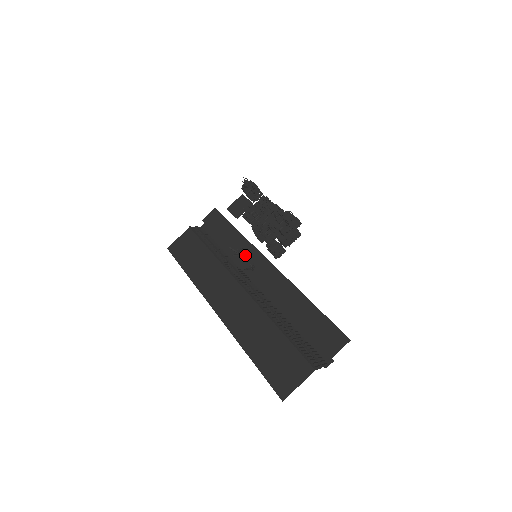
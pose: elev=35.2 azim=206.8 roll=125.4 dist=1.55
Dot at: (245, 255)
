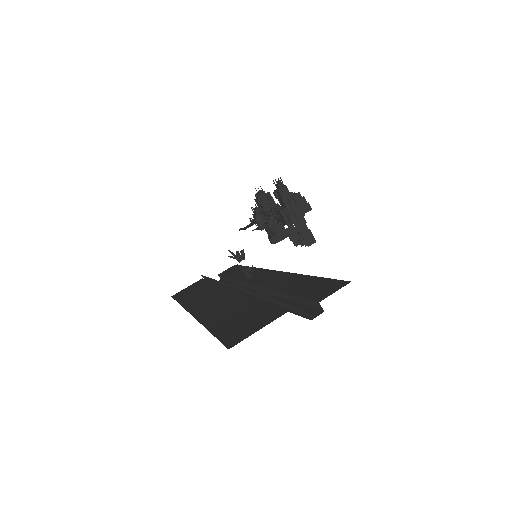
Dot at: (243, 252)
